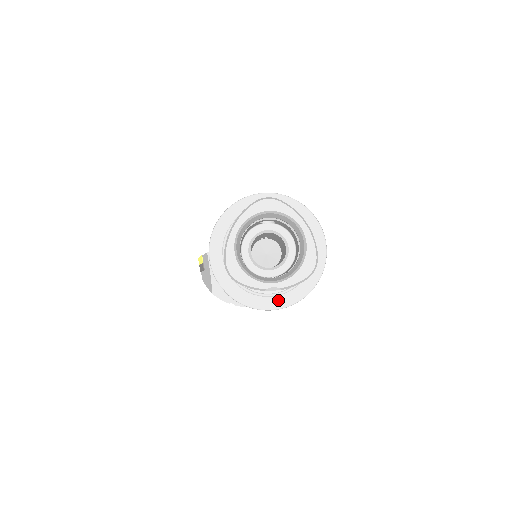
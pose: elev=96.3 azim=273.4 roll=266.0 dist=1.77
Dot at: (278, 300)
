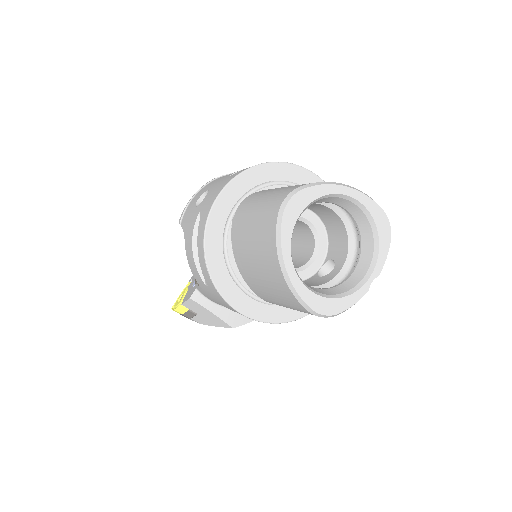
Dot at: occluded
